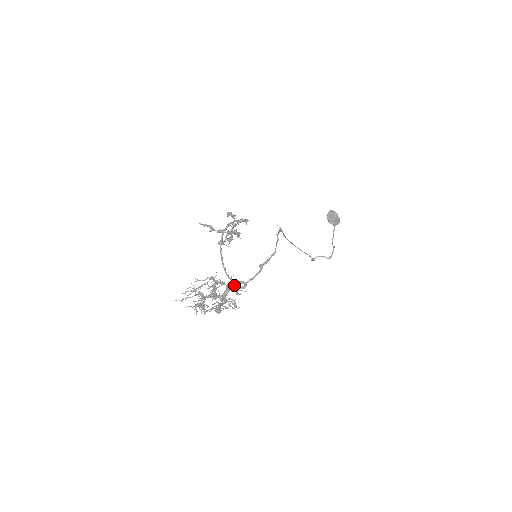
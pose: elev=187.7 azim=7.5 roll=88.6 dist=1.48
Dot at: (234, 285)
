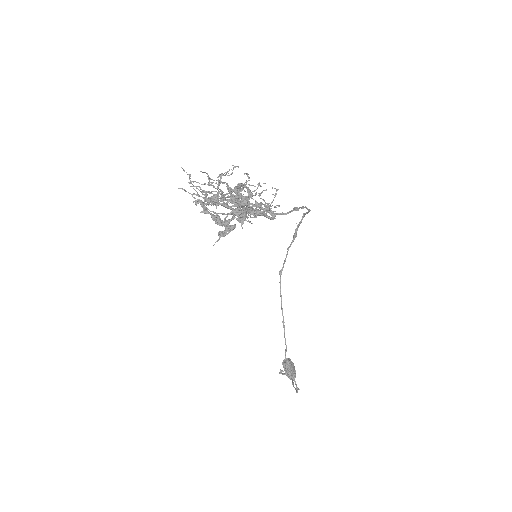
Dot at: (261, 205)
